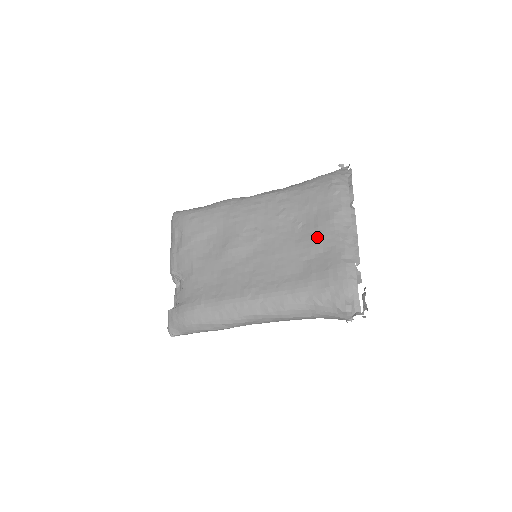
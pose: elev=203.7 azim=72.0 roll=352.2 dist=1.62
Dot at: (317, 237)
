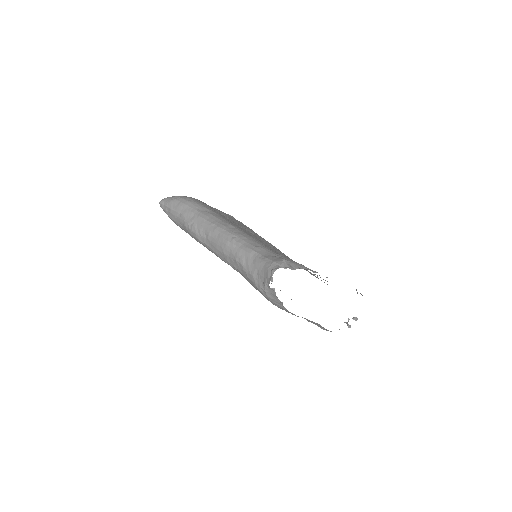
Dot at: occluded
